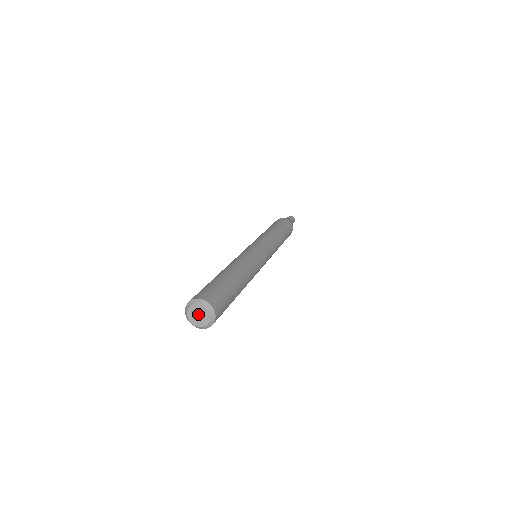
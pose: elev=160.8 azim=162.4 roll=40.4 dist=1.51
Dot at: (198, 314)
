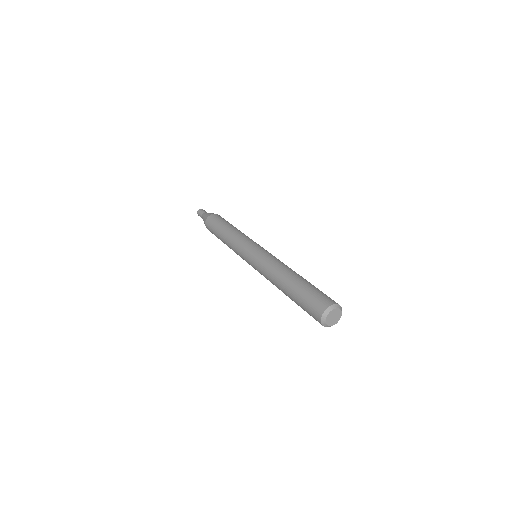
Dot at: (333, 317)
